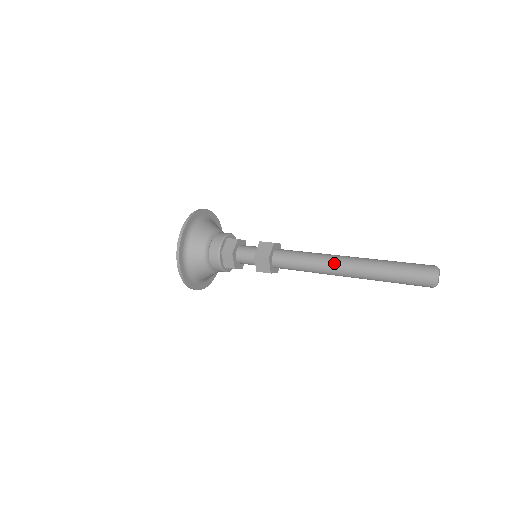
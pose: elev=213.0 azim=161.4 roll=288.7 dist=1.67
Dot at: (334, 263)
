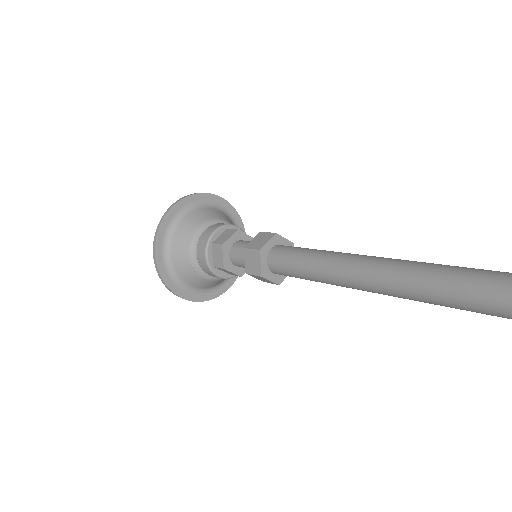
Dot at: (346, 262)
